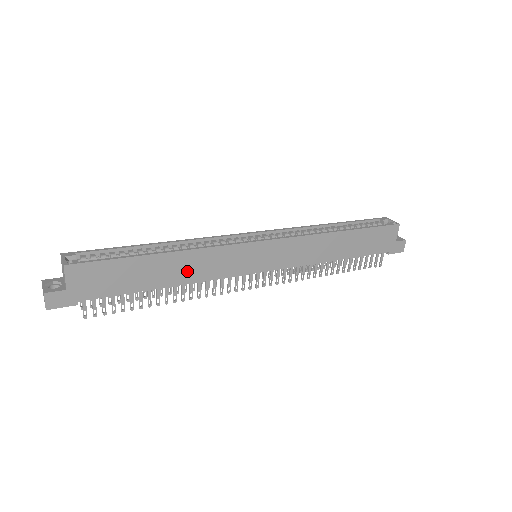
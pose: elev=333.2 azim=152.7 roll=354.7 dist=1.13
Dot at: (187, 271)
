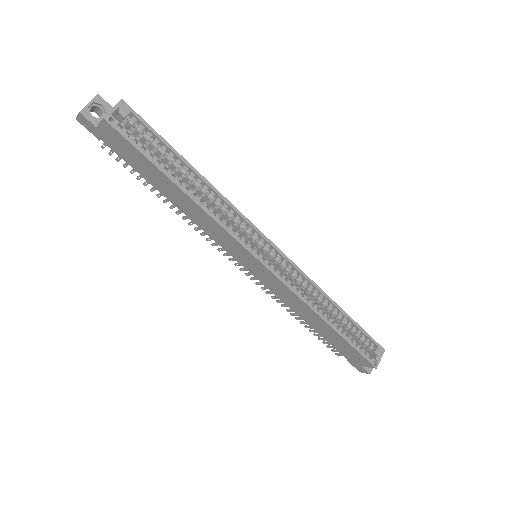
Dot at: (191, 211)
